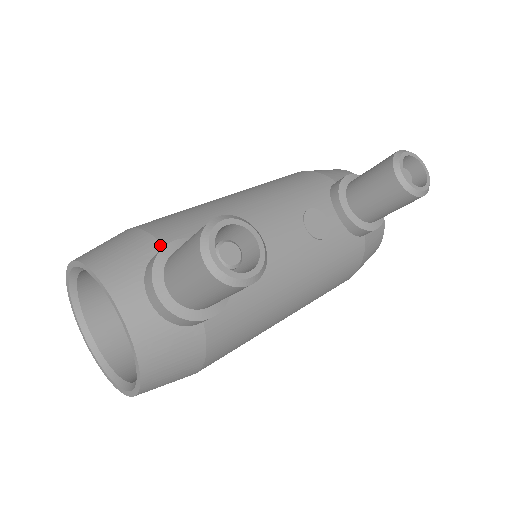
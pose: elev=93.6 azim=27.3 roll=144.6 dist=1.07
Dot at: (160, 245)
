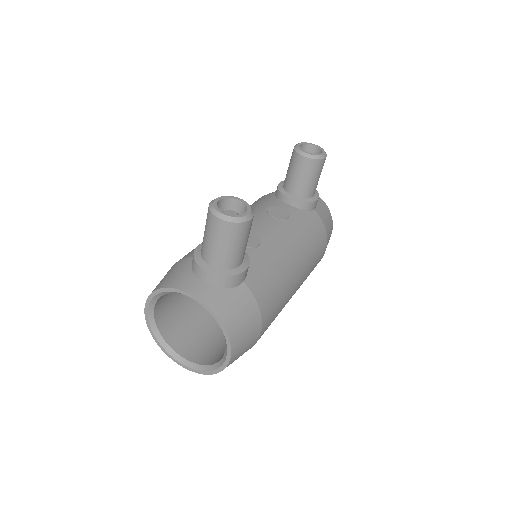
Dot at: (192, 258)
